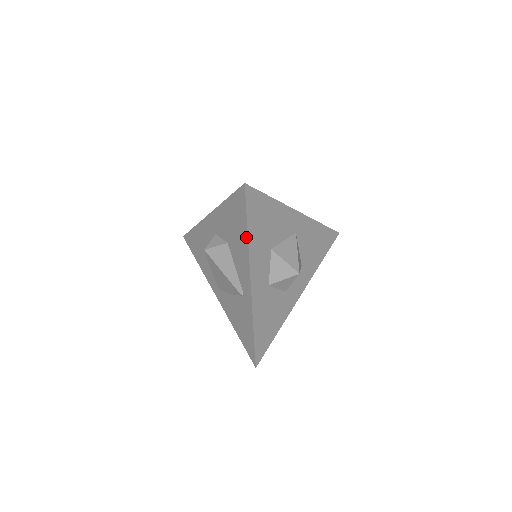
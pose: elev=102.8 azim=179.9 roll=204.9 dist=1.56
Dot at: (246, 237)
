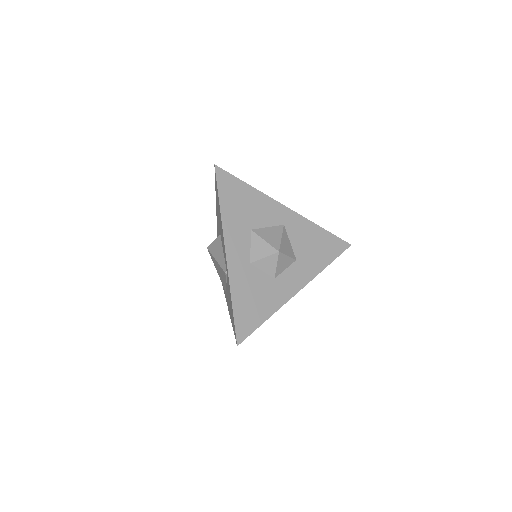
Dot at: (220, 211)
